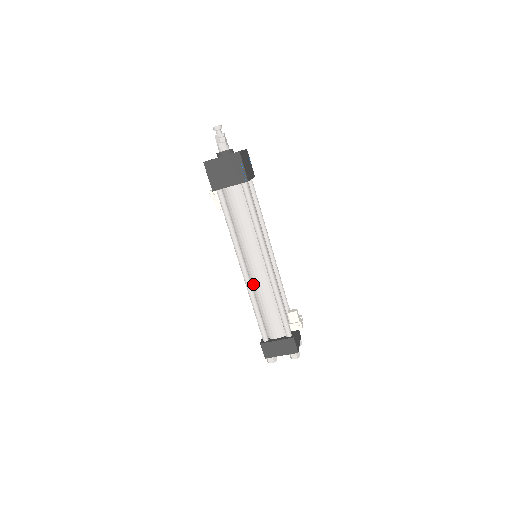
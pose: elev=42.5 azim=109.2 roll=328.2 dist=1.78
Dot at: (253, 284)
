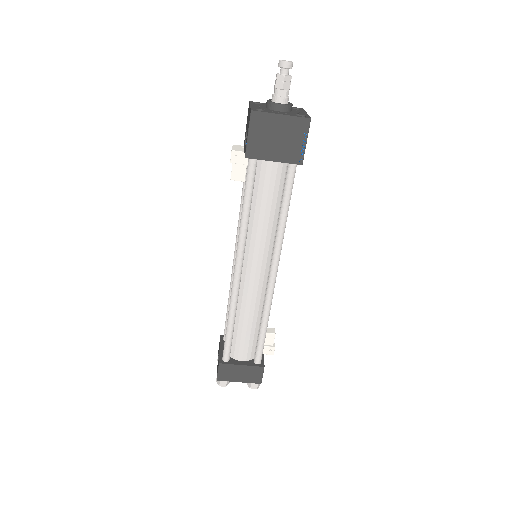
Dot at: (240, 292)
